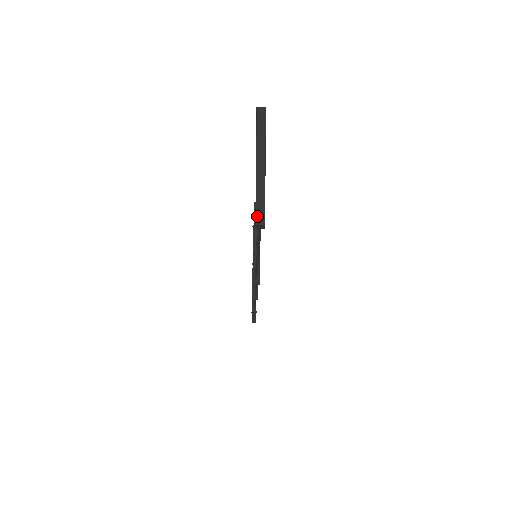
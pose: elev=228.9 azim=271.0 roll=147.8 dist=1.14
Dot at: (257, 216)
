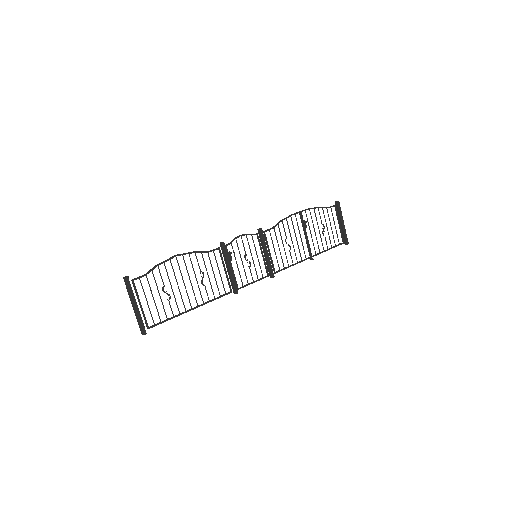
Dot at: (141, 331)
